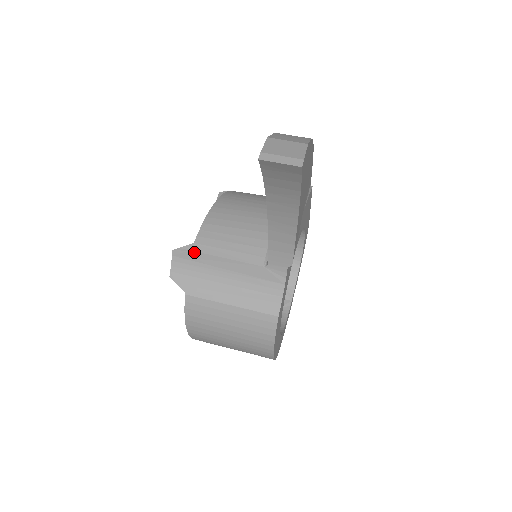
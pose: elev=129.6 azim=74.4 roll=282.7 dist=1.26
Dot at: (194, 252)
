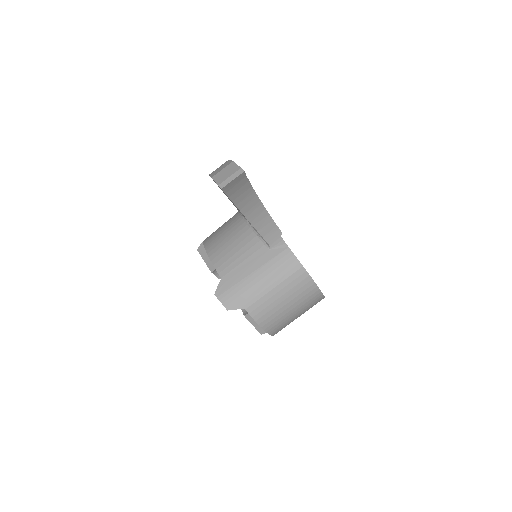
Dot at: (226, 282)
